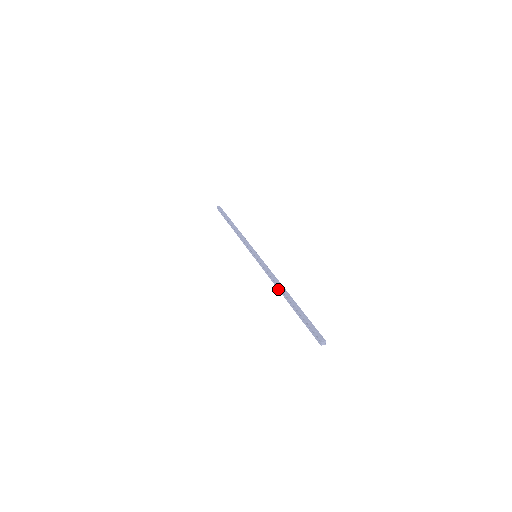
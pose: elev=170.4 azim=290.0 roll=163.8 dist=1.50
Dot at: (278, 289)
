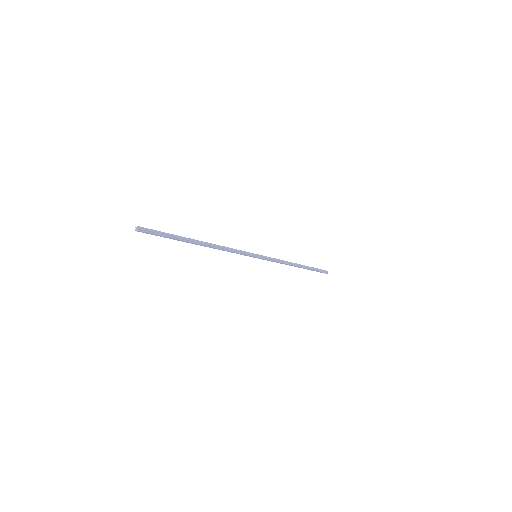
Dot at: (209, 247)
